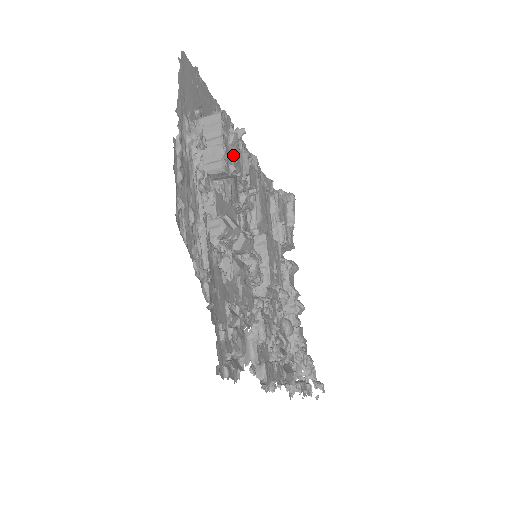
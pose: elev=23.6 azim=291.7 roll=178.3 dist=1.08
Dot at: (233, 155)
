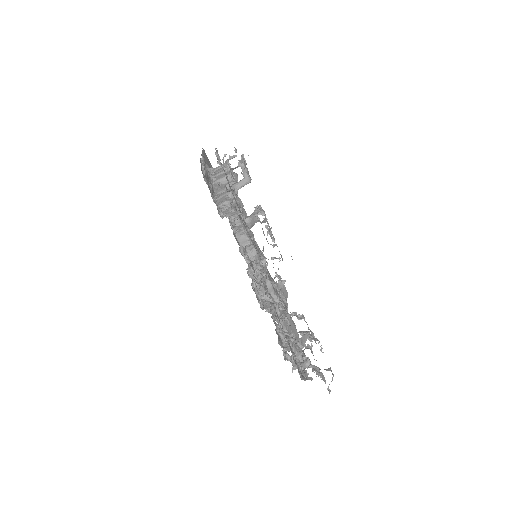
Dot at: (236, 192)
